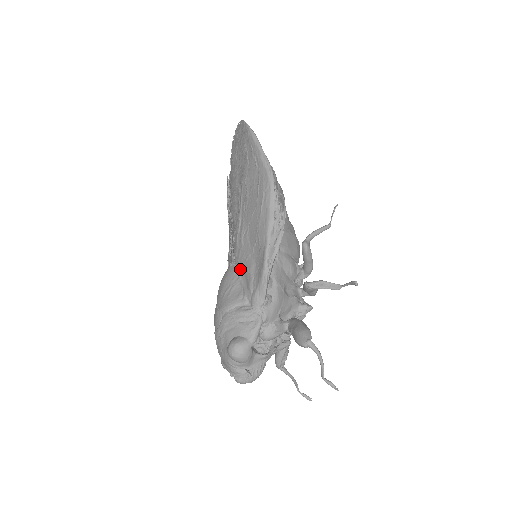
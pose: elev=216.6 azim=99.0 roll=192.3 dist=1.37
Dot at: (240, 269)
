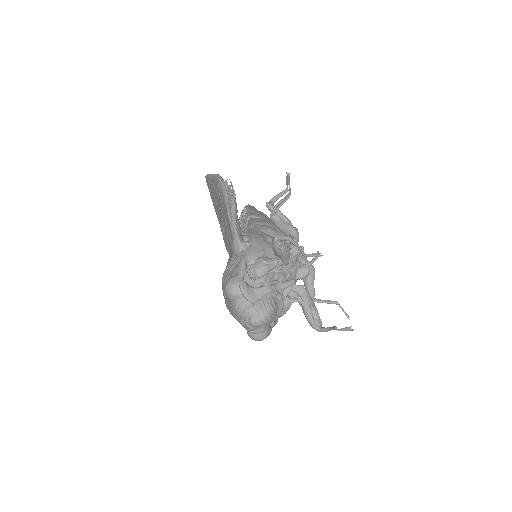
Dot at: (229, 251)
